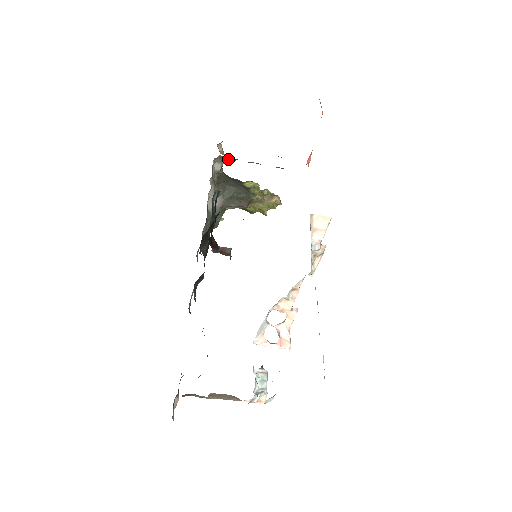
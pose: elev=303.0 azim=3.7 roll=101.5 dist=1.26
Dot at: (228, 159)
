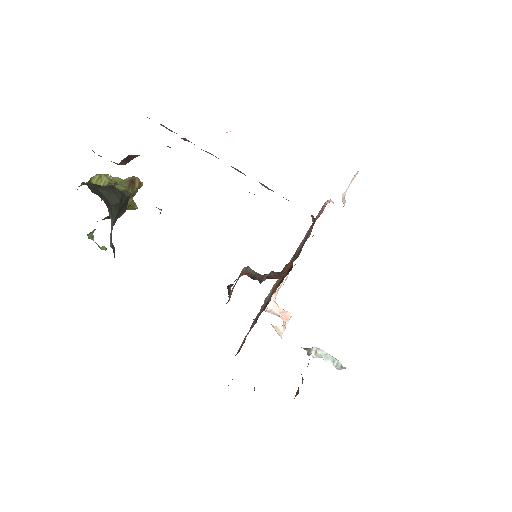
Dot at: (126, 160)
